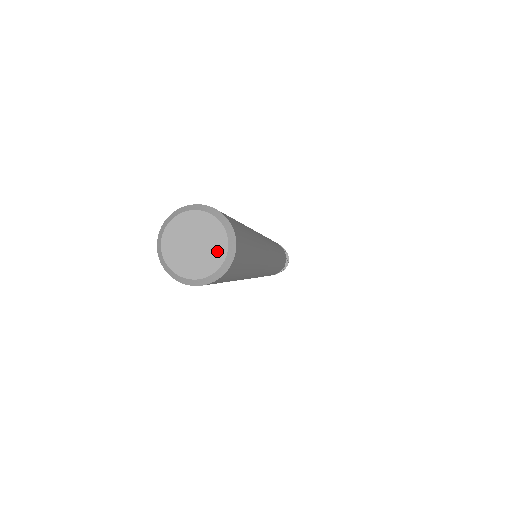
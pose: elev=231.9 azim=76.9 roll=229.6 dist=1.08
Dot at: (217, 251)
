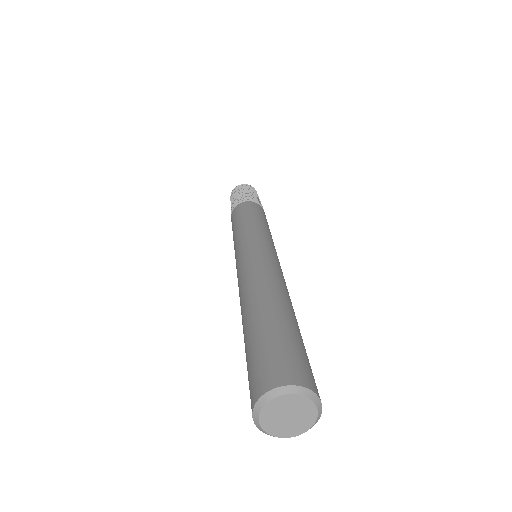
Dot at: (306, 423)
